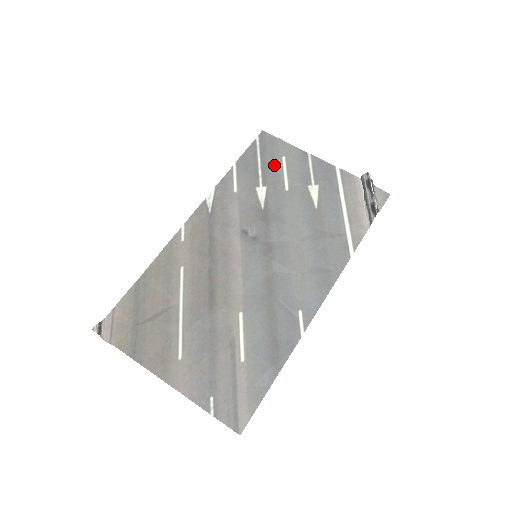
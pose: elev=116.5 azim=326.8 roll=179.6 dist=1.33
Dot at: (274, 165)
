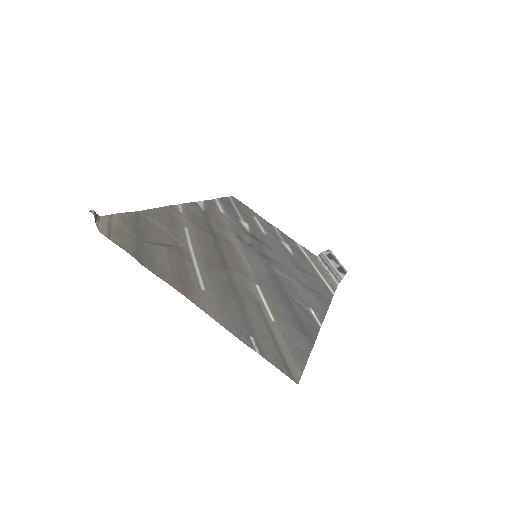
Dot at: (249, 217)
